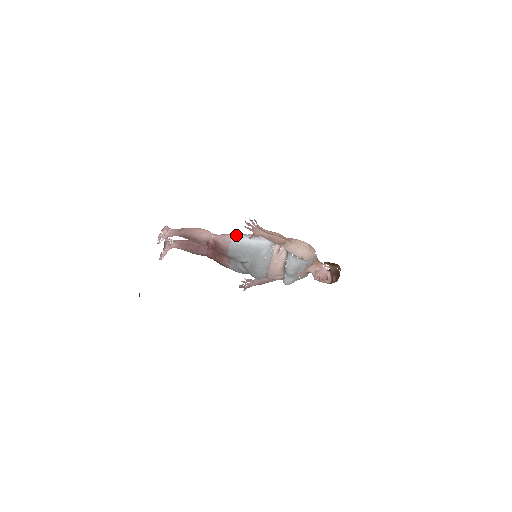
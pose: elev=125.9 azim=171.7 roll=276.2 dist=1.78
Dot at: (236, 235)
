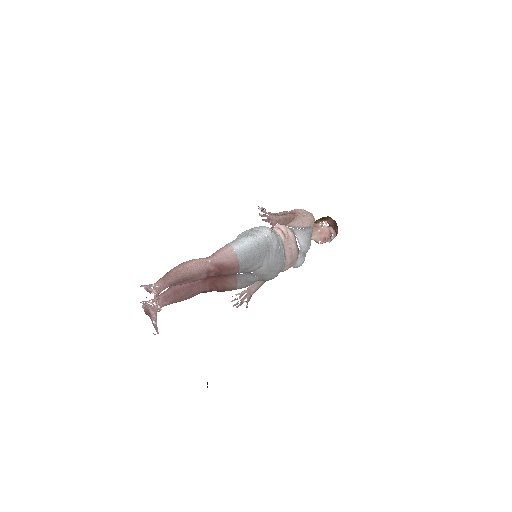
Dot at: (234, 243)
